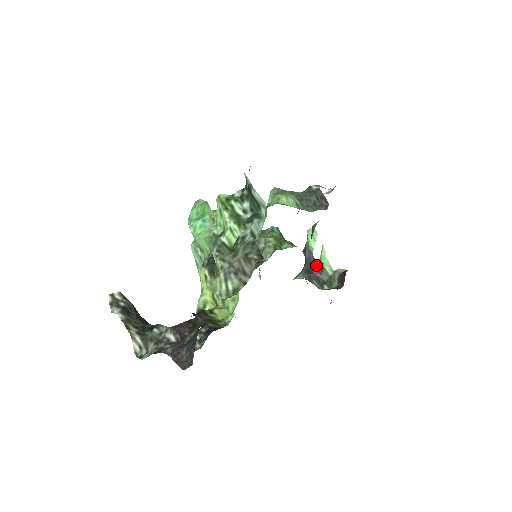
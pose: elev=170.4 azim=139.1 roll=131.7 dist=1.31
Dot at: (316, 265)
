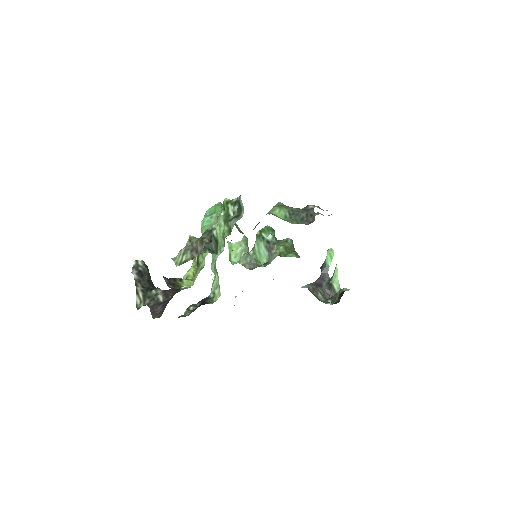
Dot at: (328, 281)
